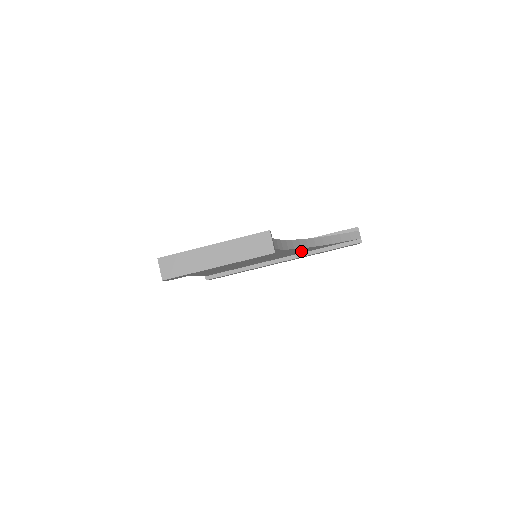
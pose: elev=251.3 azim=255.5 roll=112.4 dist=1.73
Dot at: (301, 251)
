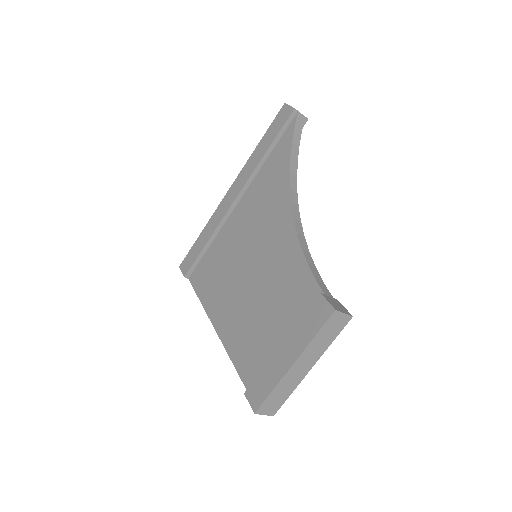
Dot at: occluded
